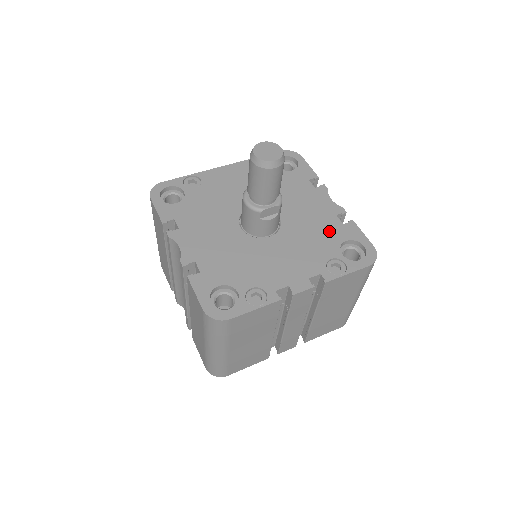
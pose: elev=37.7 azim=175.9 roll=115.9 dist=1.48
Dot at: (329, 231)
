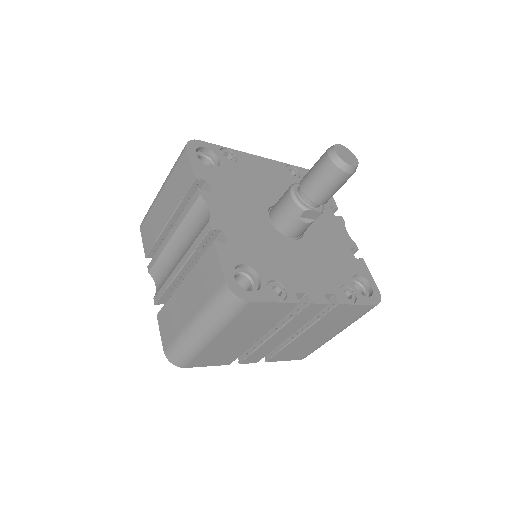
Dot at: (344, 259)
